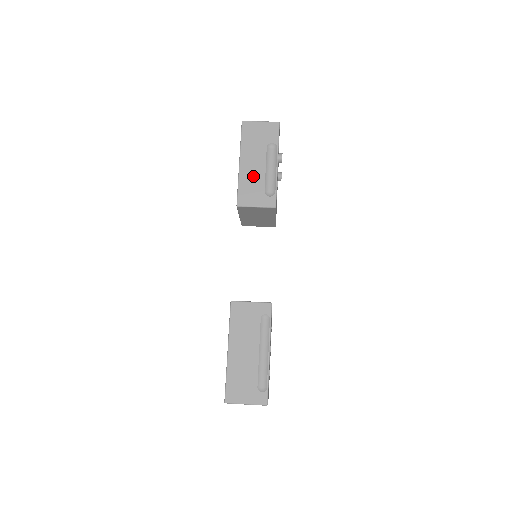
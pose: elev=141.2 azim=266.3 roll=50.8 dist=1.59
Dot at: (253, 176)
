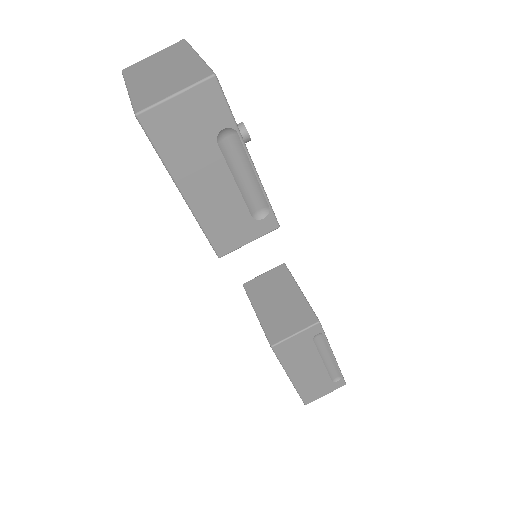
Dot at: (220, 205)
